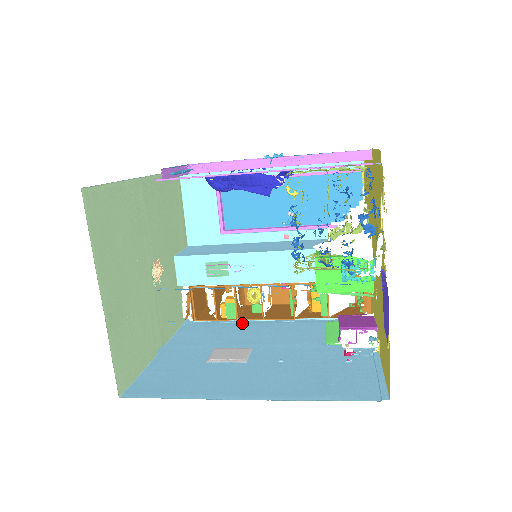
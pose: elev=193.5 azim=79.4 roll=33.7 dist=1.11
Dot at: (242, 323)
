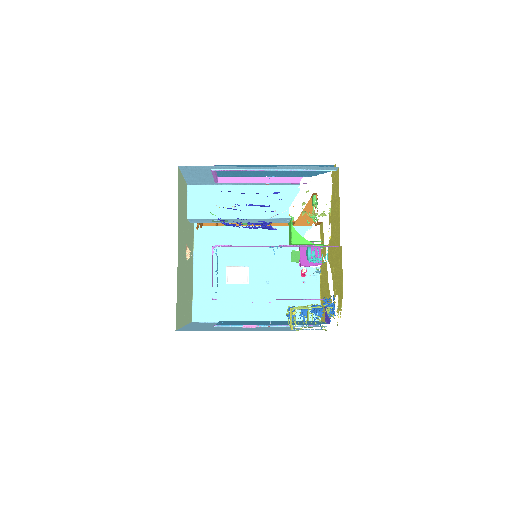
Dot at: (235, 228)
